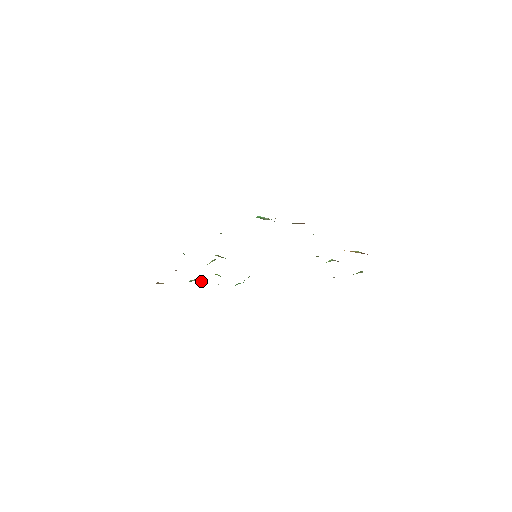
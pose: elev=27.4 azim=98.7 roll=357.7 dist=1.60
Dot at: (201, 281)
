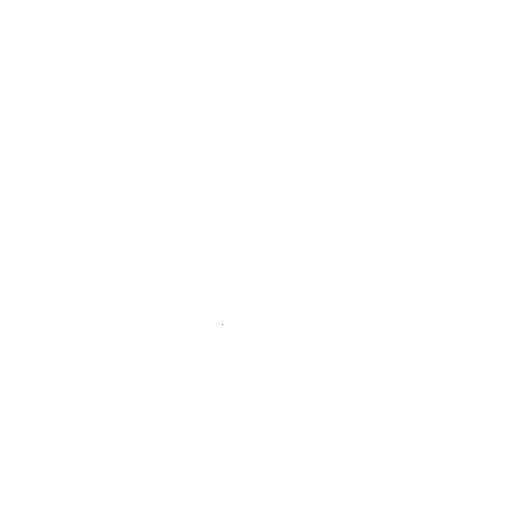
Dot at: occluded
